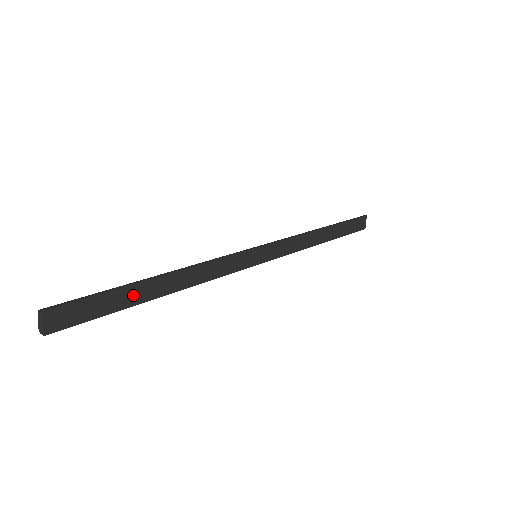
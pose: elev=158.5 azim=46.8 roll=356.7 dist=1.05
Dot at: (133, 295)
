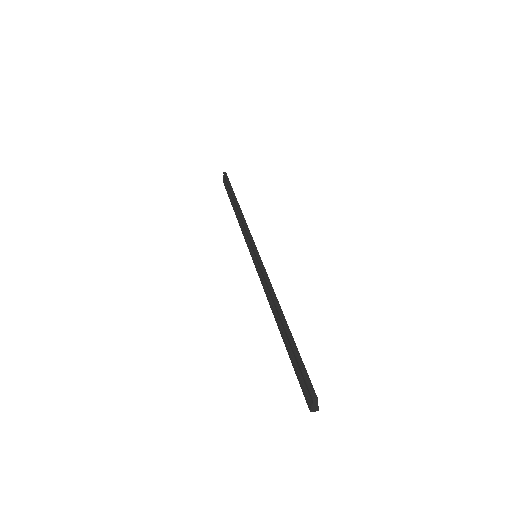
Dot at: occluded
